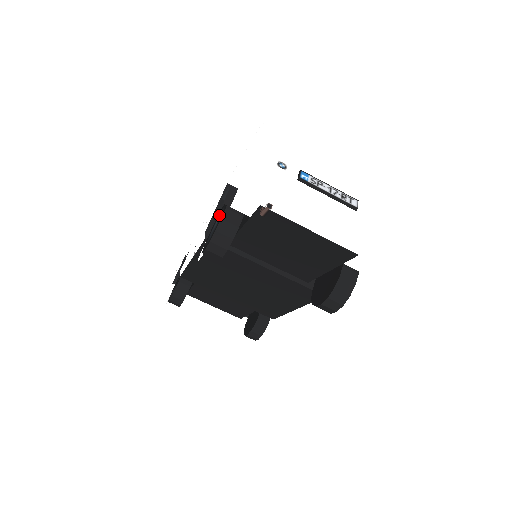
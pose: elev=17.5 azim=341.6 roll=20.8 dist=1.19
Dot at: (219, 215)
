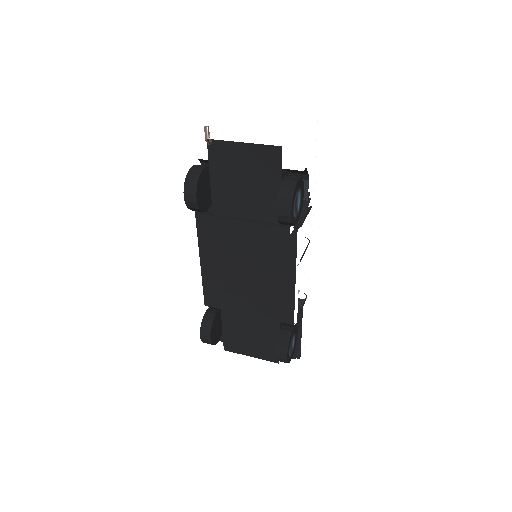
Dot at: occluded
